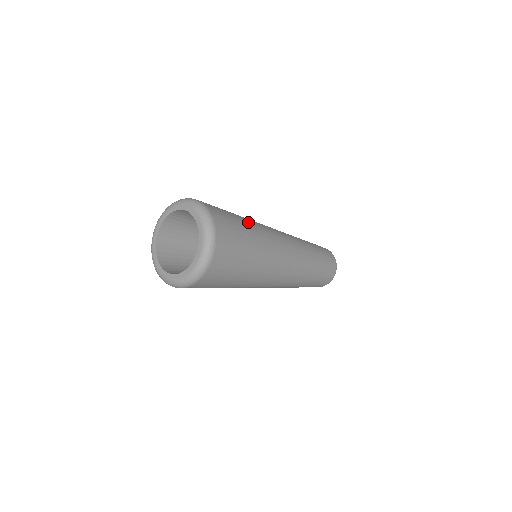
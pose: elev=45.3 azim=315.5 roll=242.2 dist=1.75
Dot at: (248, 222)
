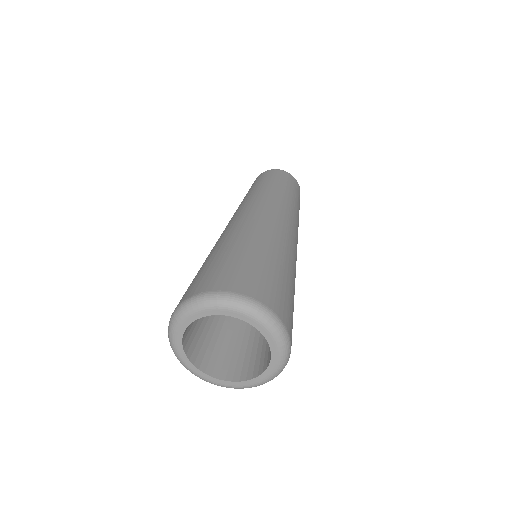
Dot at: (277, 259)
